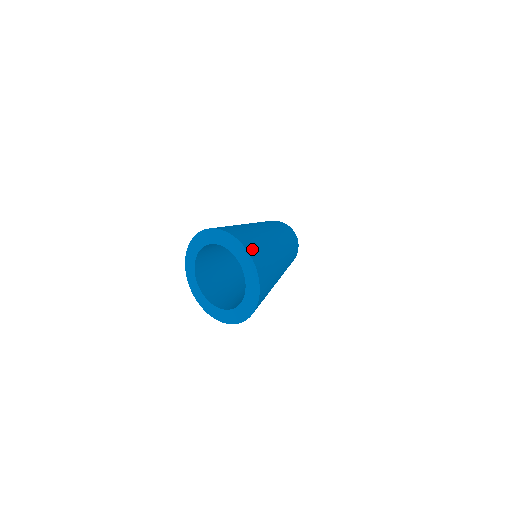
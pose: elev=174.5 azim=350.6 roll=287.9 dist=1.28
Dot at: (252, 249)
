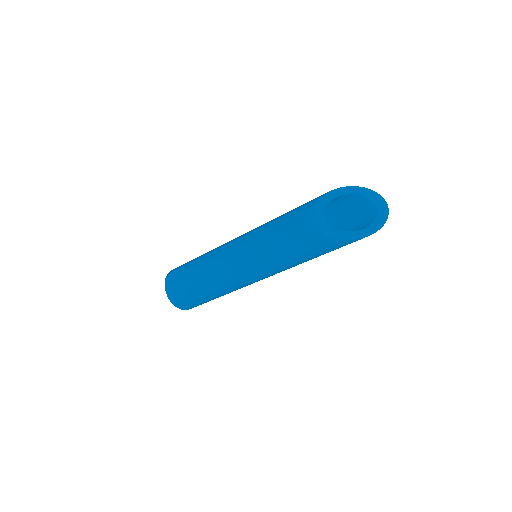
Dot at: occluded
